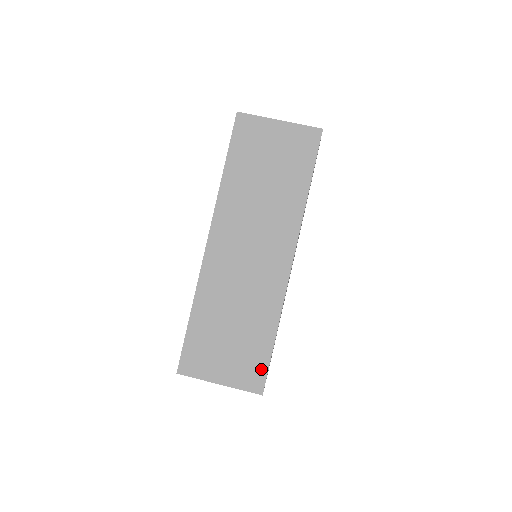
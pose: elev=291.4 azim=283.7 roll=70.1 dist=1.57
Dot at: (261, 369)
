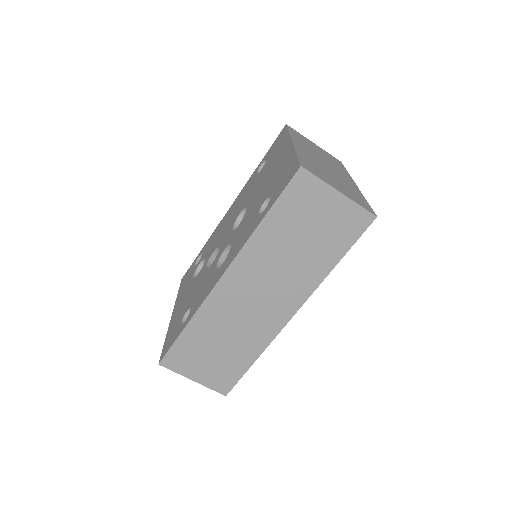
Dot at: (232, 380)
